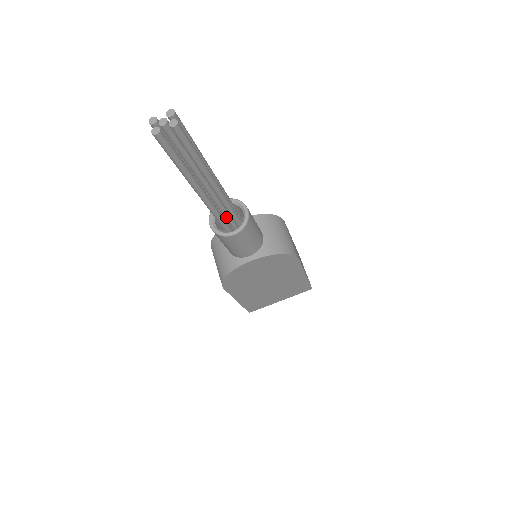
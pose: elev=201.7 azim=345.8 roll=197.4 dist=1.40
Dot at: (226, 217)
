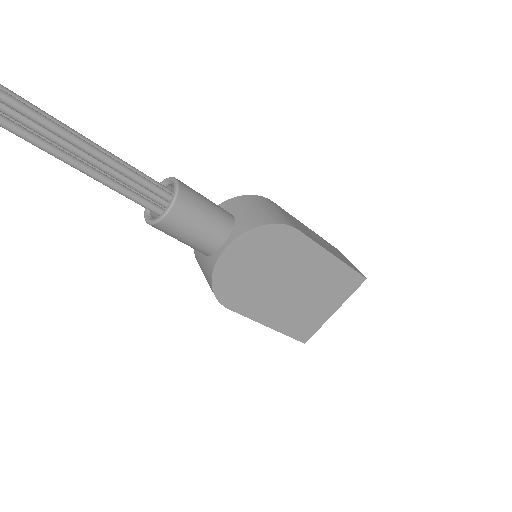
Dot at: (154, 200)
